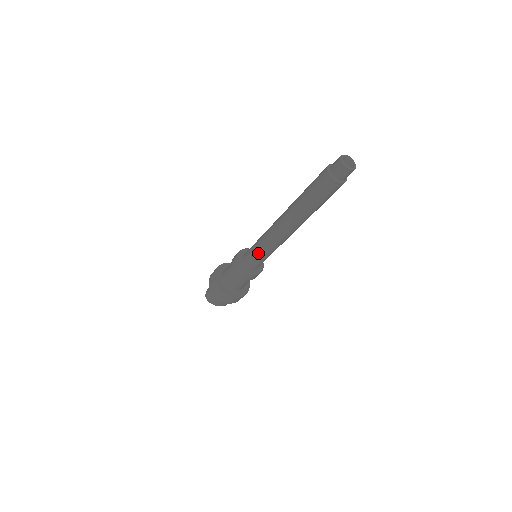
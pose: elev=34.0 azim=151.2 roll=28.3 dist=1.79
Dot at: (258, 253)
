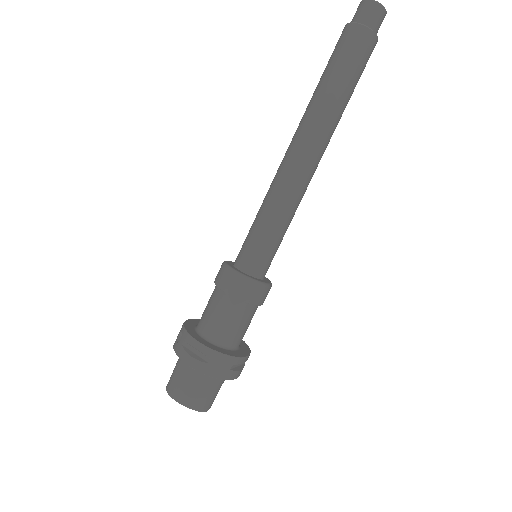
Dot at: (256, 228)
